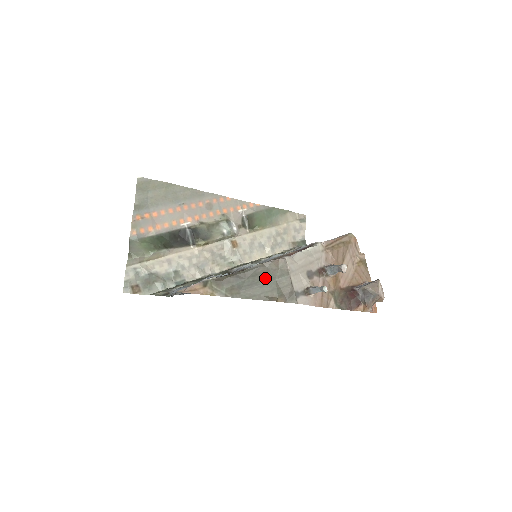
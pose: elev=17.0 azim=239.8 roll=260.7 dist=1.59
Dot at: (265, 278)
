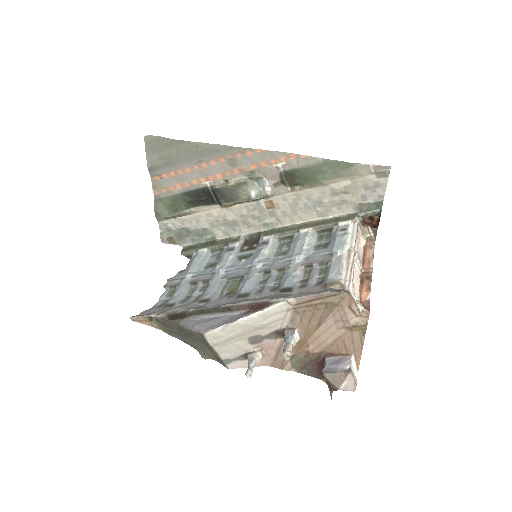
Dot at: (194, 338)
